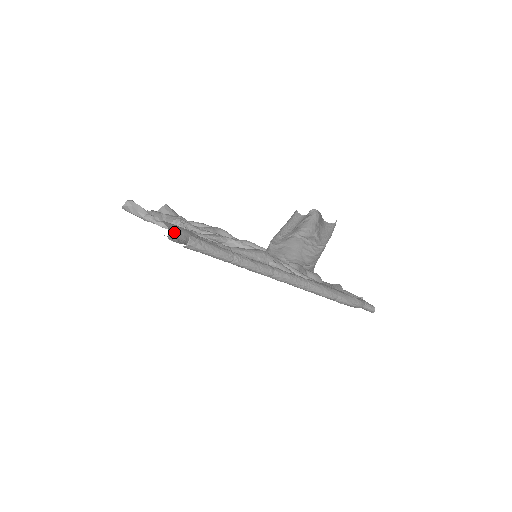
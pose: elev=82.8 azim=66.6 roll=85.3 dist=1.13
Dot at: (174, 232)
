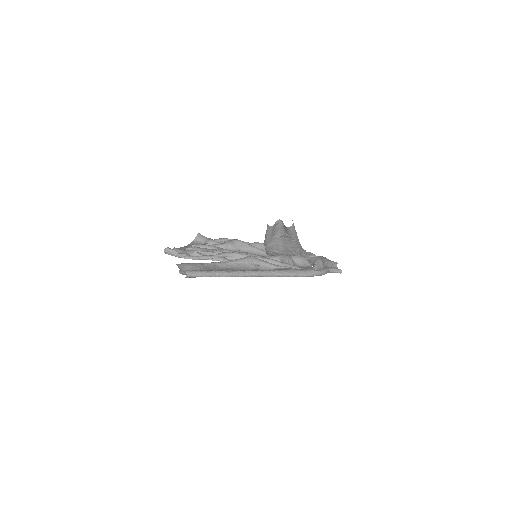
Dot at: (183, 268)
